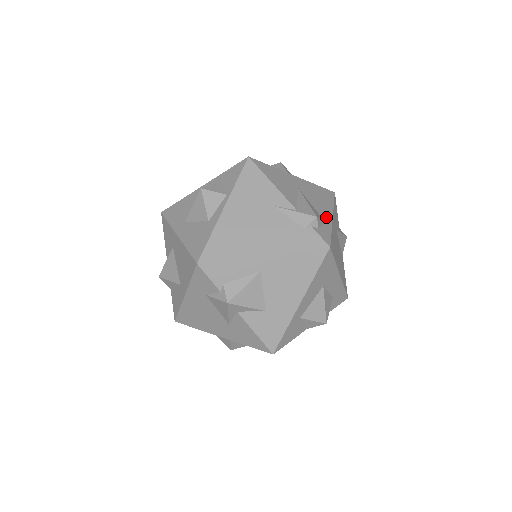
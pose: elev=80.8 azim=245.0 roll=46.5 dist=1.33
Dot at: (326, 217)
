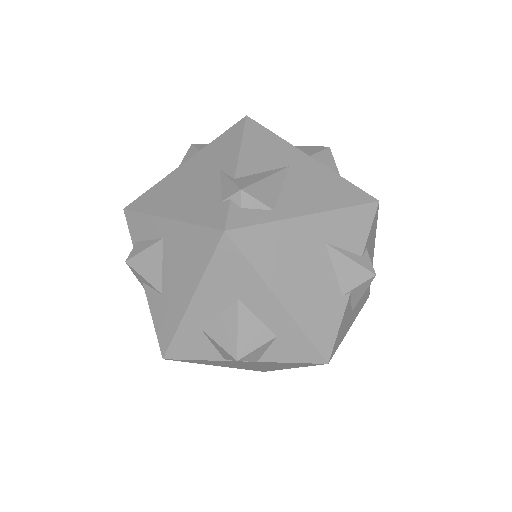
Dot at: (289, 208)
